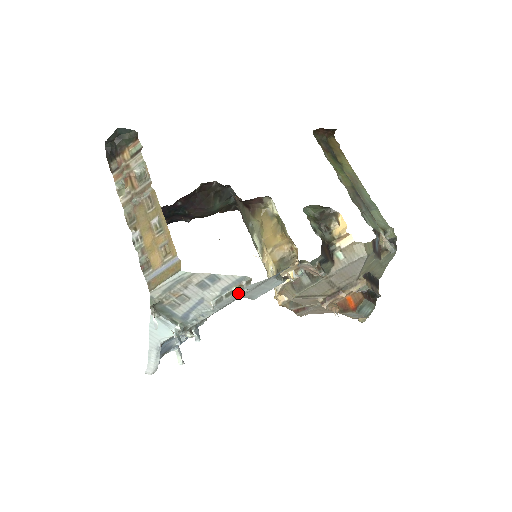
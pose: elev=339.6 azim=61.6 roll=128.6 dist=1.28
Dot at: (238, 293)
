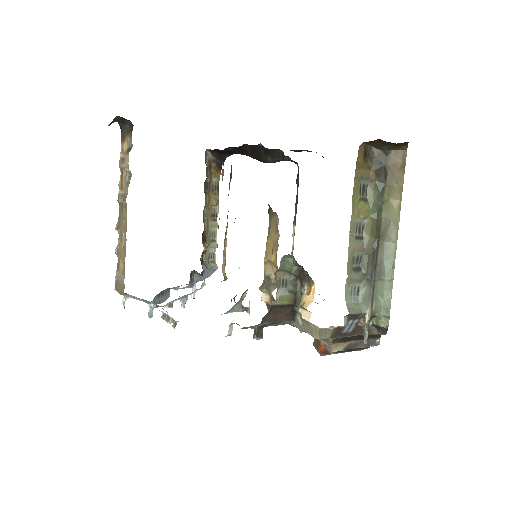
Dot at: occluded
